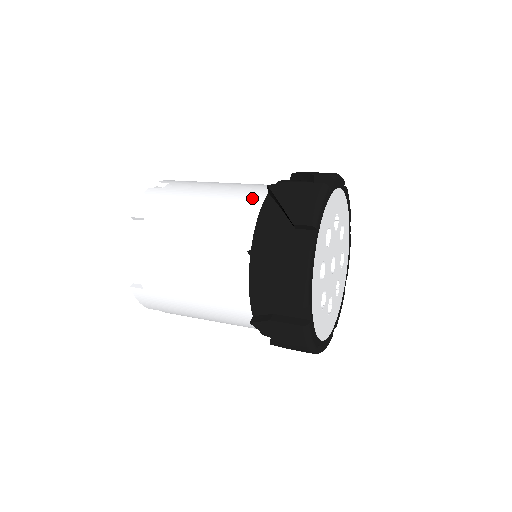
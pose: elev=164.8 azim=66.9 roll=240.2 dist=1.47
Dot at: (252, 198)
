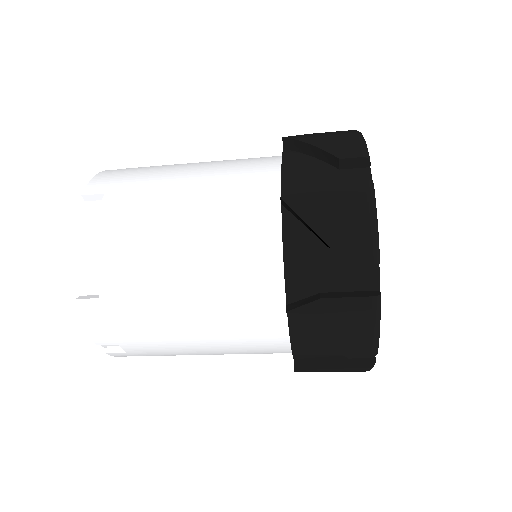
Dot at: (261, 159)
